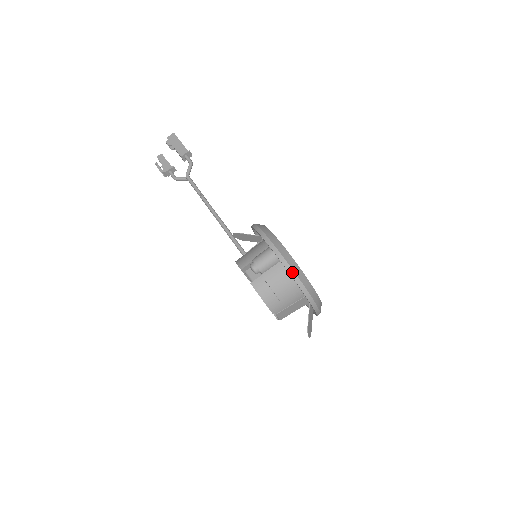
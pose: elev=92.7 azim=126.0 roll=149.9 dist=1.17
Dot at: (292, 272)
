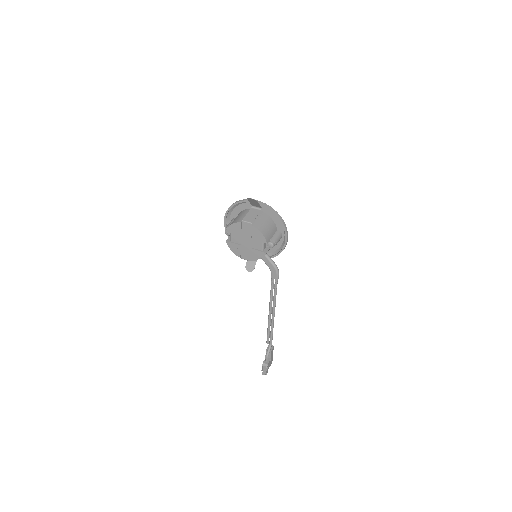
Dot at: (230, 207)
